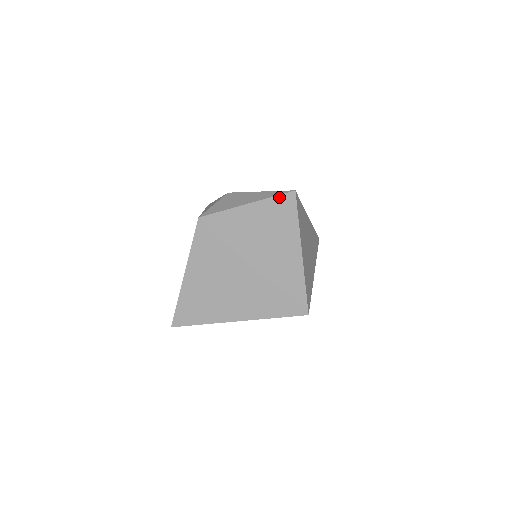
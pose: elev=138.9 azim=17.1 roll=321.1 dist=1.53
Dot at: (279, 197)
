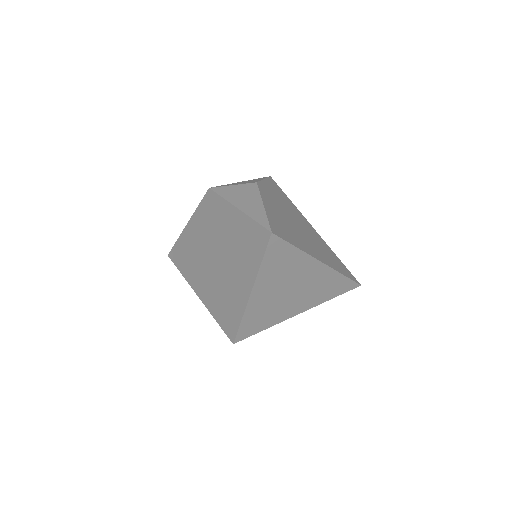
Dot at: (259, 226)
